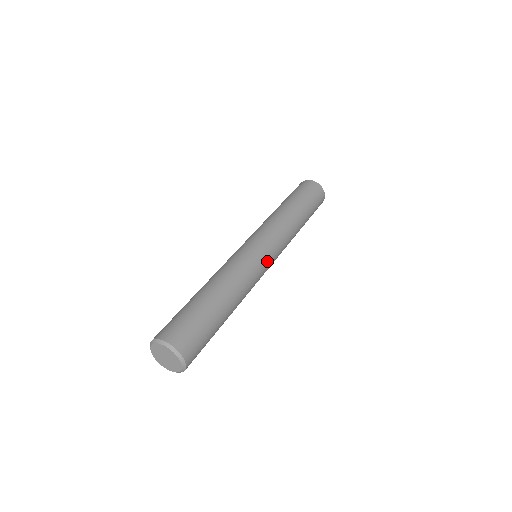
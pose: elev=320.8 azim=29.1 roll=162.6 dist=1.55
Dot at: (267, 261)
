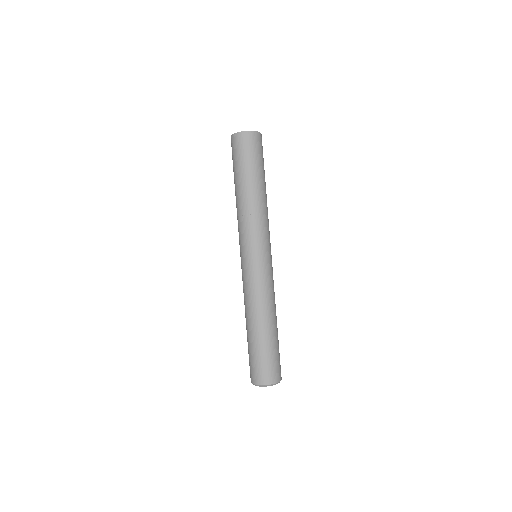
Dot at: (271, 261)
